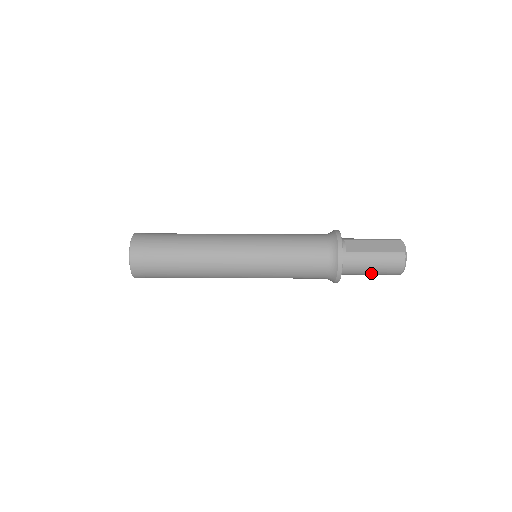
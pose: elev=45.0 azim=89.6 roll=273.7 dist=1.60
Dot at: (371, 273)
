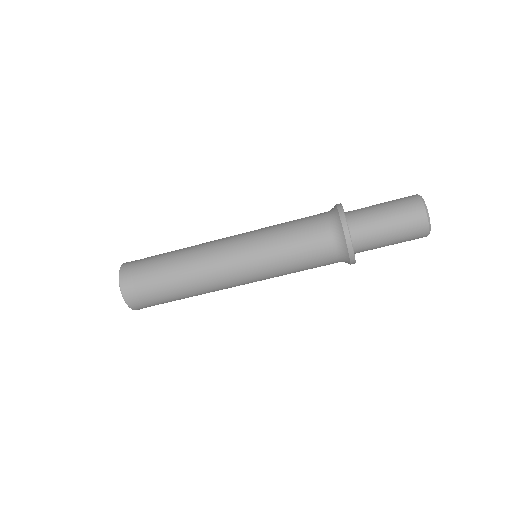
Dot at: (388, 224)
